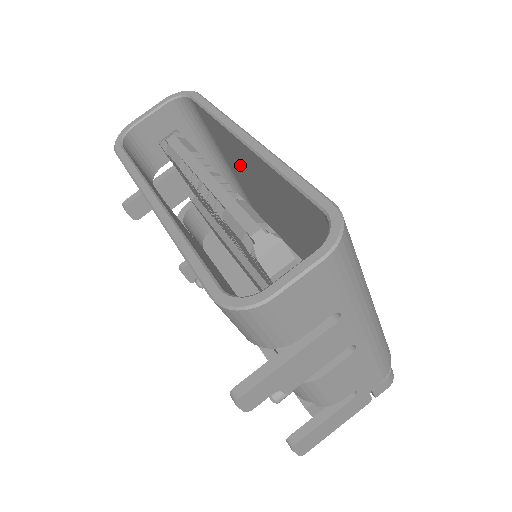
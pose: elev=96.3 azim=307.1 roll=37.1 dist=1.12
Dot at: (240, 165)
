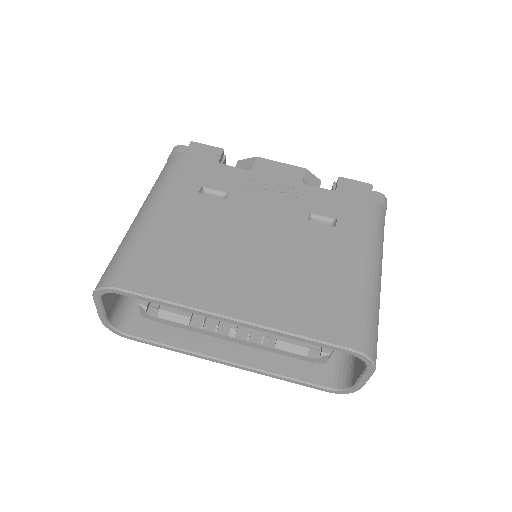
Dot at: occluded
